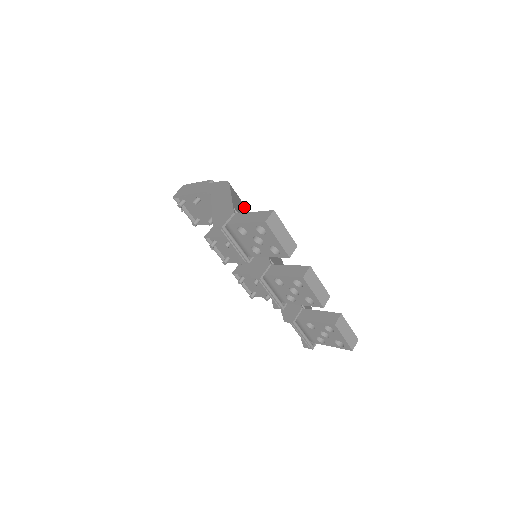
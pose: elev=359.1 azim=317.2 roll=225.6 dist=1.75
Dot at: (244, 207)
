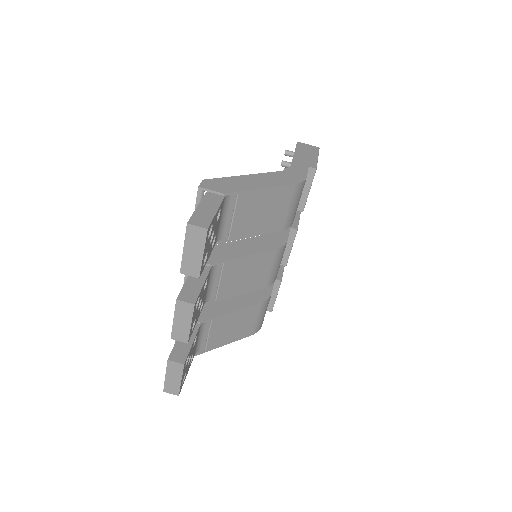
Dot at: (281, 214)
